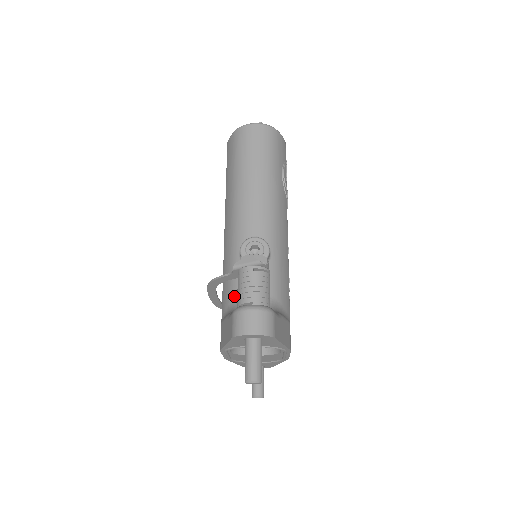
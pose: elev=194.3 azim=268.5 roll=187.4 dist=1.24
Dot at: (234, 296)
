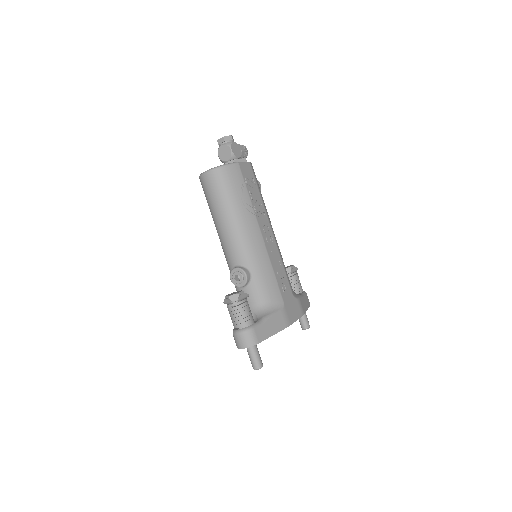
Dot at: occluded
